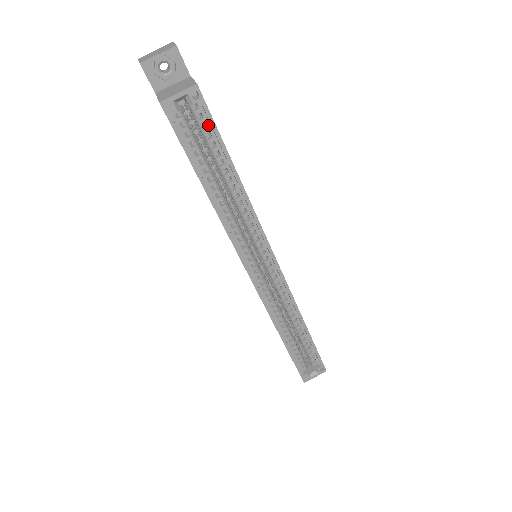
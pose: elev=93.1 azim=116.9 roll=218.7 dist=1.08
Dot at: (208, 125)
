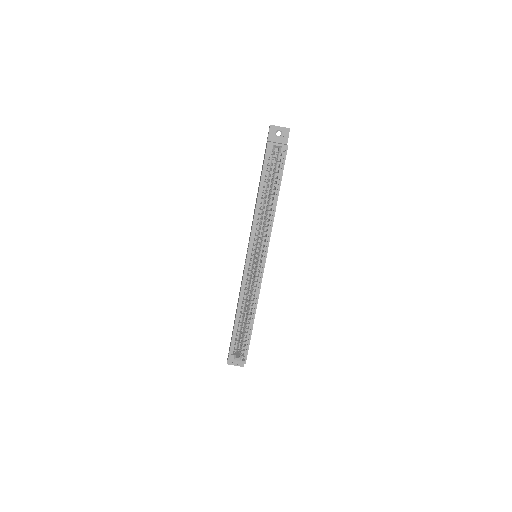
Dot at: (280, 166)
